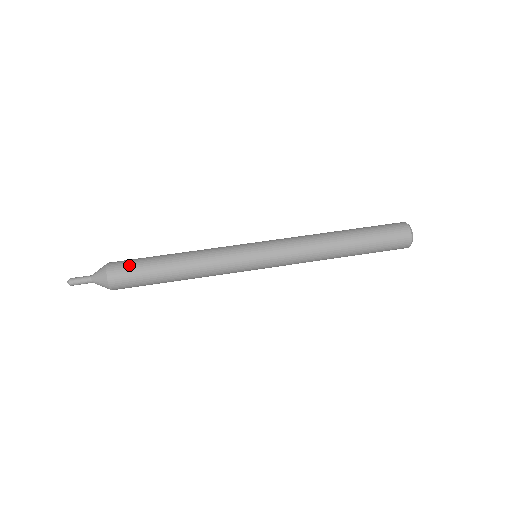
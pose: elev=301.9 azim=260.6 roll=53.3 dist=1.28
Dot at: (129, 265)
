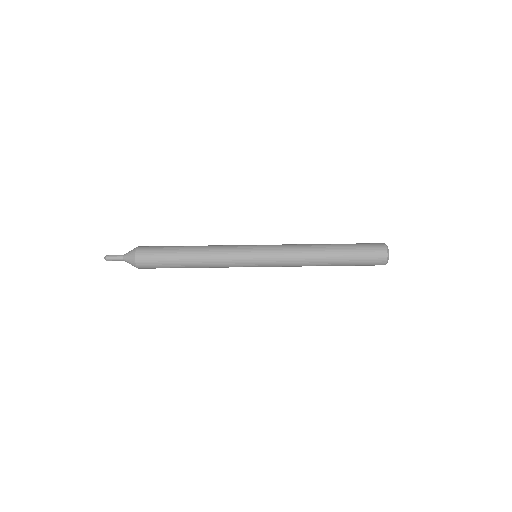
Dot at: (153, 253)
